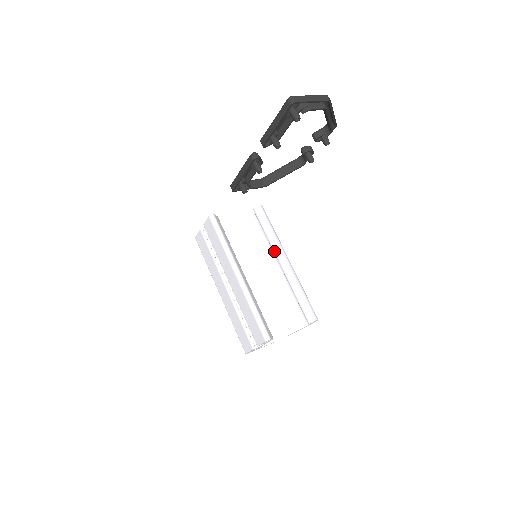
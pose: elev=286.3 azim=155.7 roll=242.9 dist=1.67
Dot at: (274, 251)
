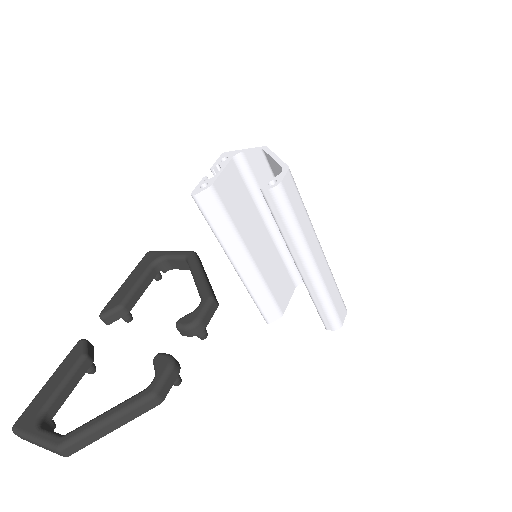
Dot at: (289, 251)
